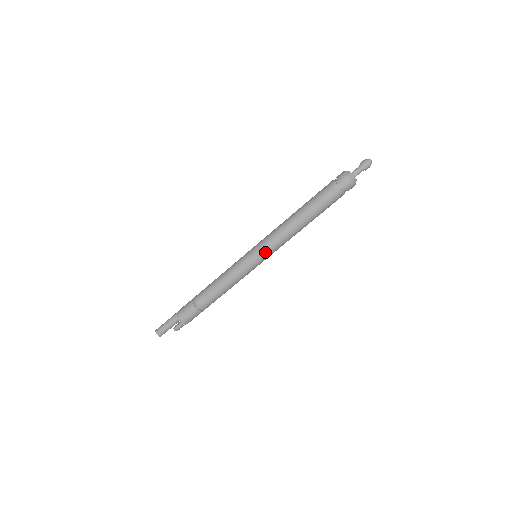
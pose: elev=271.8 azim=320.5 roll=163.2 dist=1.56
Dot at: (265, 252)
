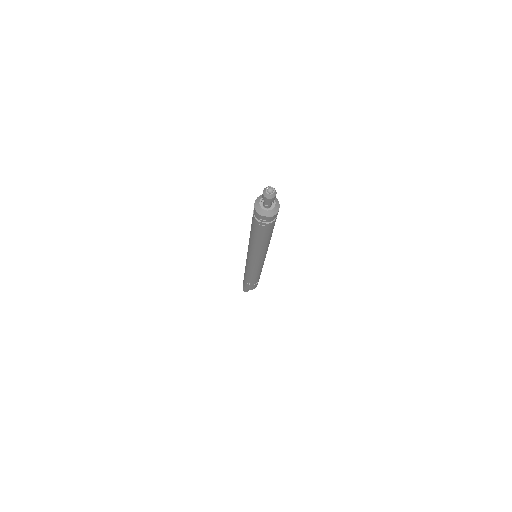
Dot at: (258, 261)
